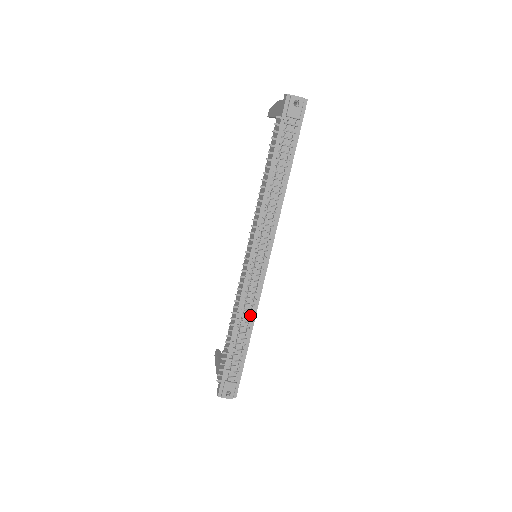
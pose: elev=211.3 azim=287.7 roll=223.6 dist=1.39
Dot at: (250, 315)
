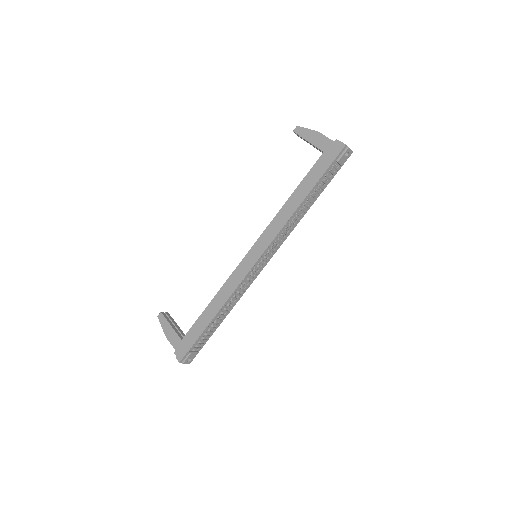
Dot at: (234, 302)
